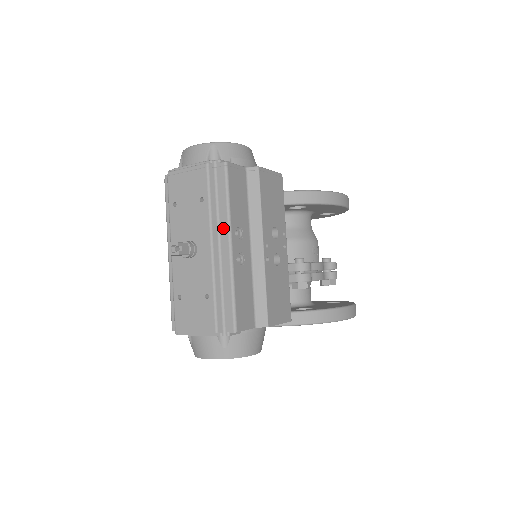
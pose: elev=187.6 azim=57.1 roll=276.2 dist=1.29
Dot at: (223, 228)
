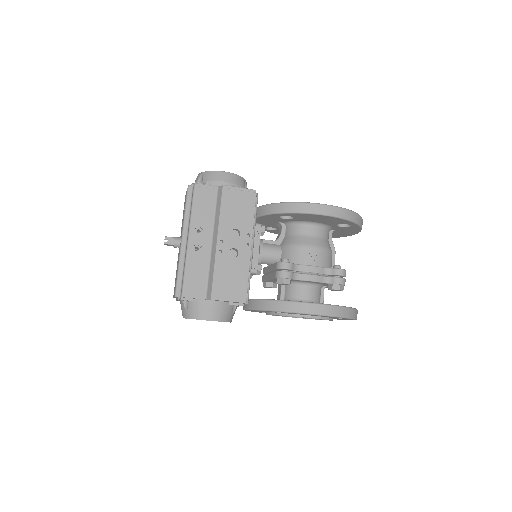
Dot at: (189, 227)
